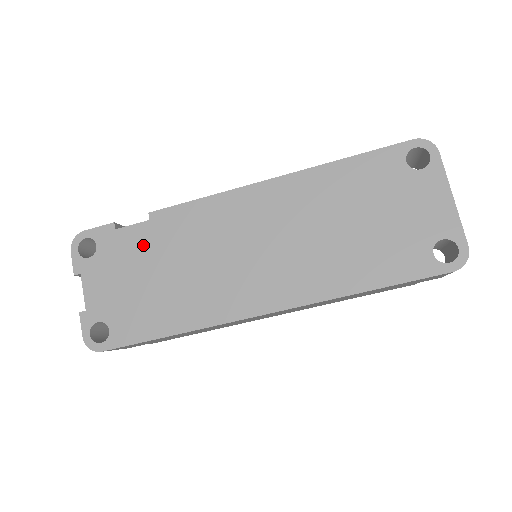
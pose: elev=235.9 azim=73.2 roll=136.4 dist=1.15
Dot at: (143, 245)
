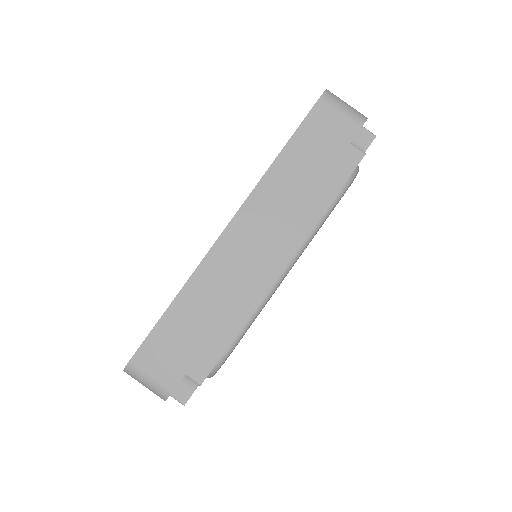
Dot at: occluded
